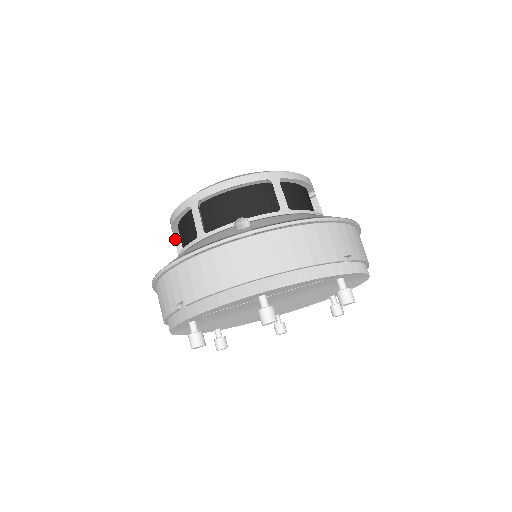
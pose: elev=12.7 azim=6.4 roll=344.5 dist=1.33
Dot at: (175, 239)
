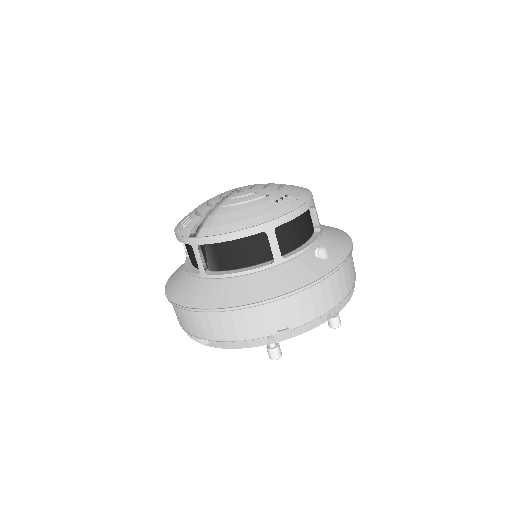
Dot at: (199, 250)
